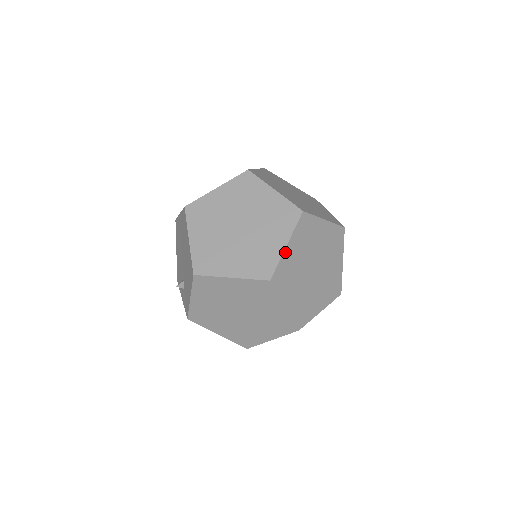
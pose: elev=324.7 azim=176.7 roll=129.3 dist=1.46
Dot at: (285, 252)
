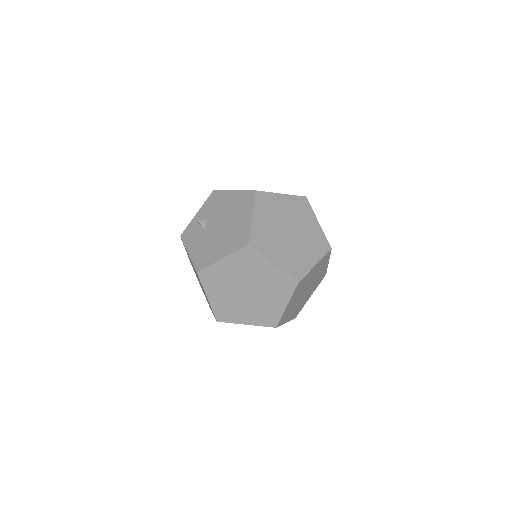
Dot at: occluded
